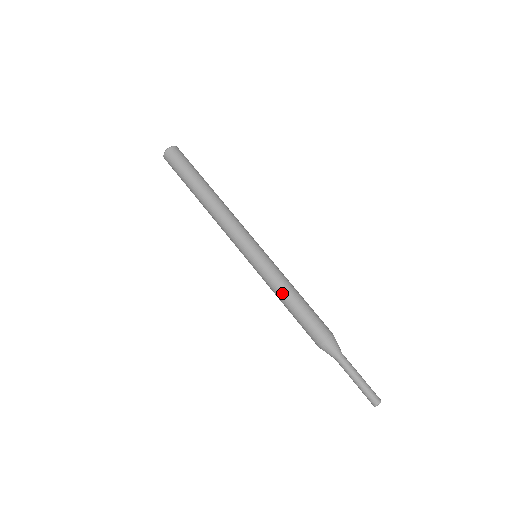
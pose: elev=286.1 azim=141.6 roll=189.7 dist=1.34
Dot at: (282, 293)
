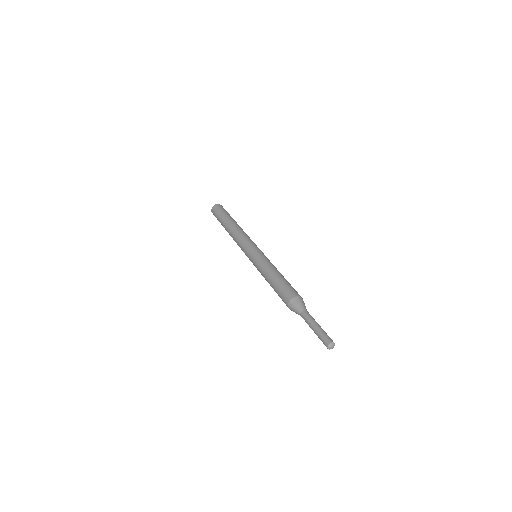
Dot at: (266, 273)
